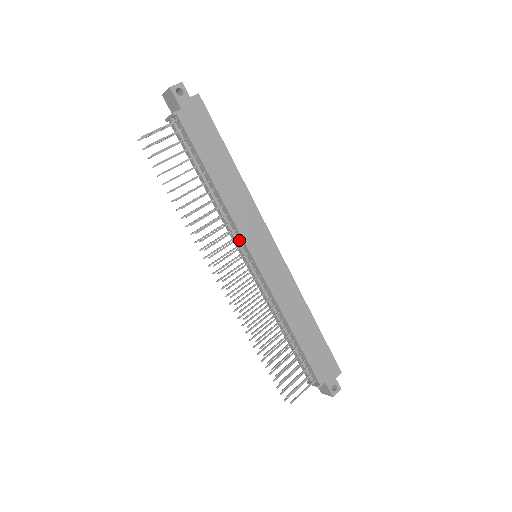
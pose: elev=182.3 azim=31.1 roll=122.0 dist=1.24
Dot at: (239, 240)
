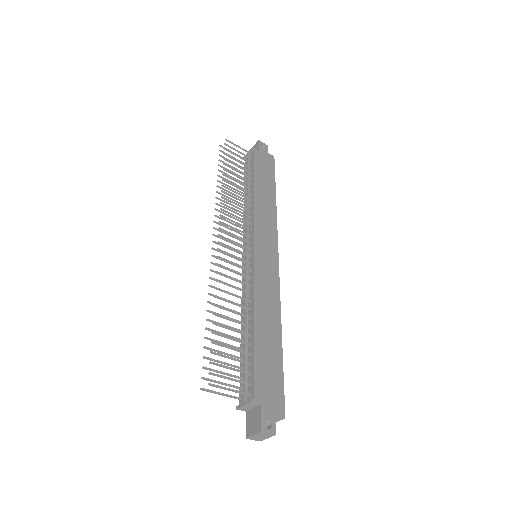
Dot at: (250, 233)
